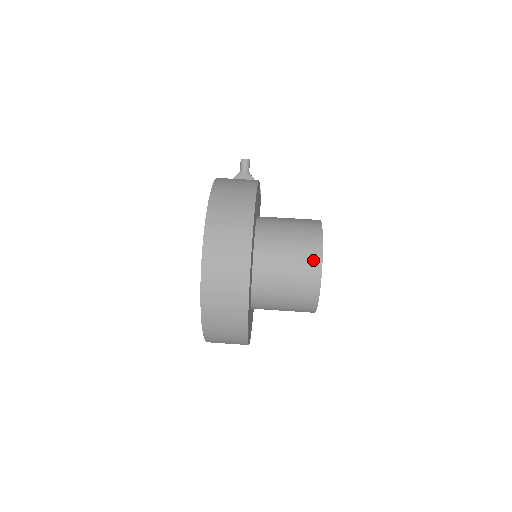
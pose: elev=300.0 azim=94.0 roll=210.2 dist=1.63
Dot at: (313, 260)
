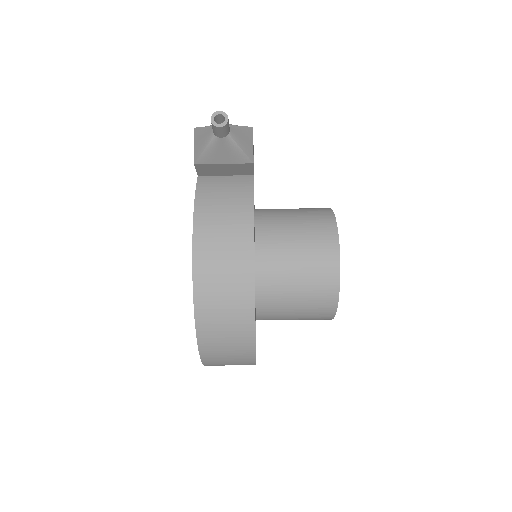
Dot at: (323, 319)
